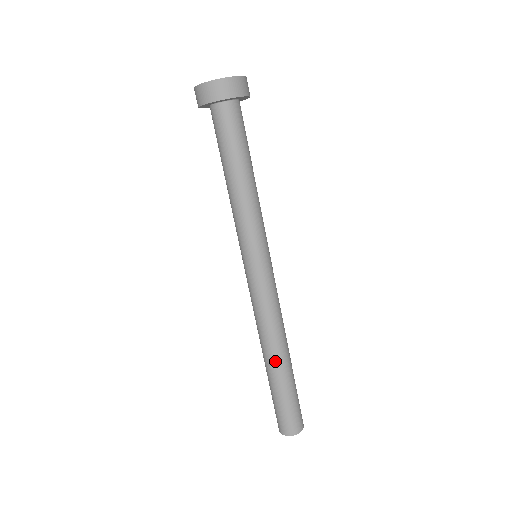
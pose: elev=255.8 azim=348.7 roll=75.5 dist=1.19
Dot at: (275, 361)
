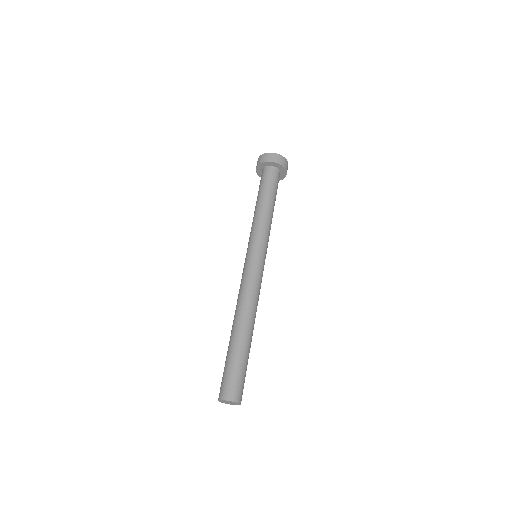
Dot at: (237, 327)
